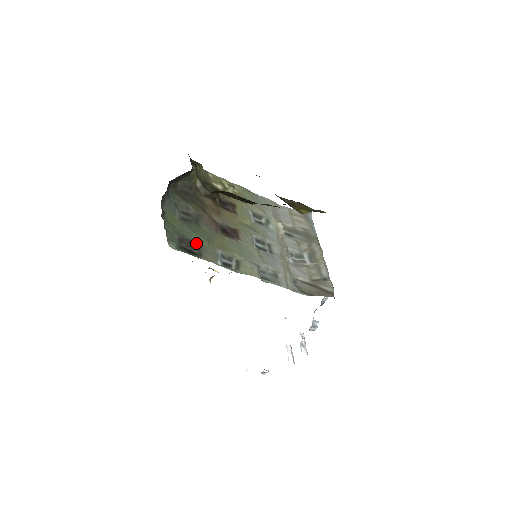
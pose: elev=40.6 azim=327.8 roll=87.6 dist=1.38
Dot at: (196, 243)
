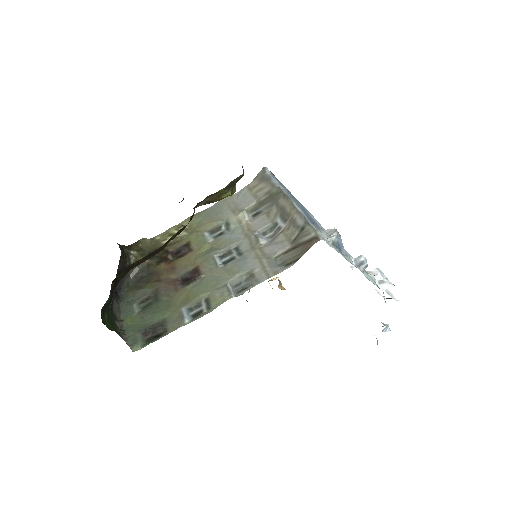
Dot at: (159, 322)
